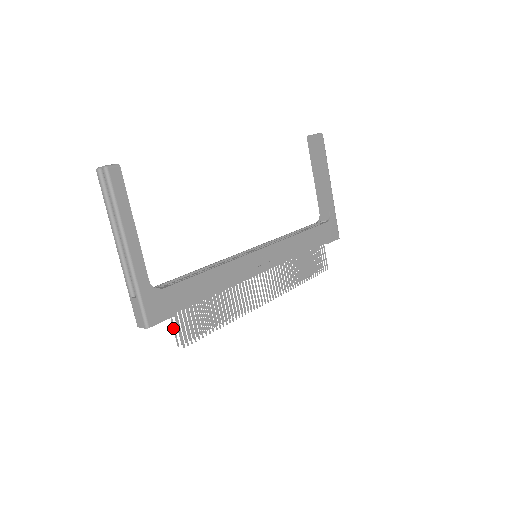
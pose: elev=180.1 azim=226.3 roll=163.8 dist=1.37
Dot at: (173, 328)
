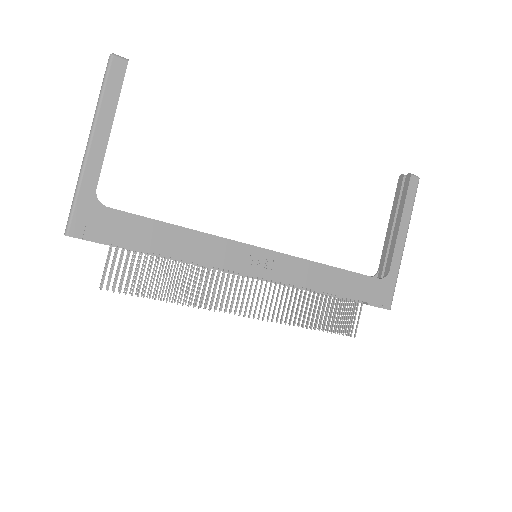
Dot at: (105, 264)
